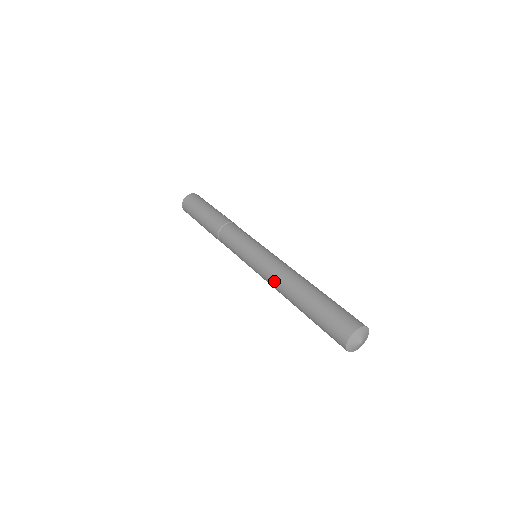
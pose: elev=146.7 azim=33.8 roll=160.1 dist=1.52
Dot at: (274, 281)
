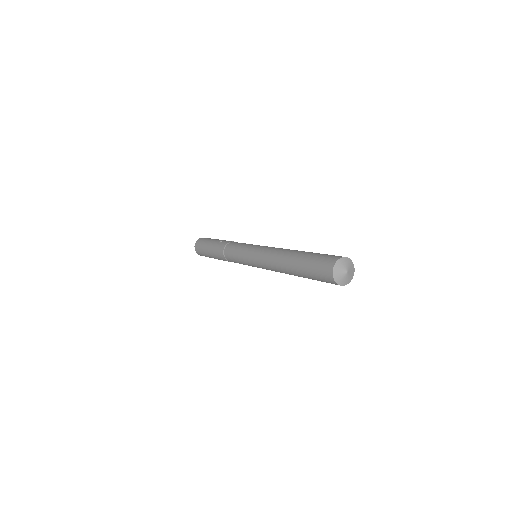
Dot at: (271, 267)
